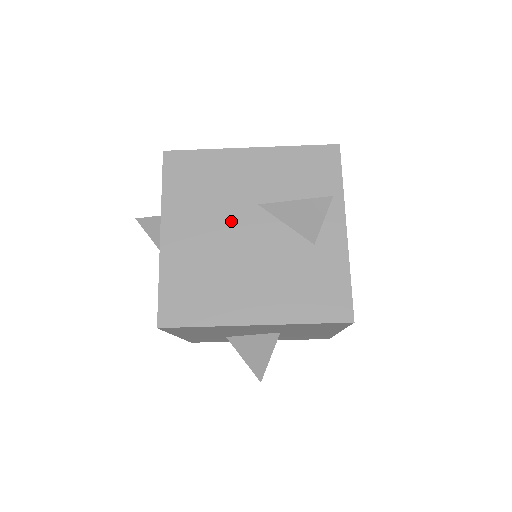
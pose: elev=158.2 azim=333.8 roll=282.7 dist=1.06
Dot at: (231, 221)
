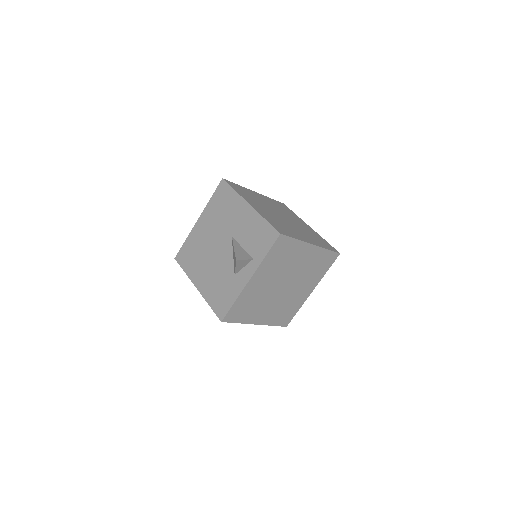
Dot at: (219, 235)
